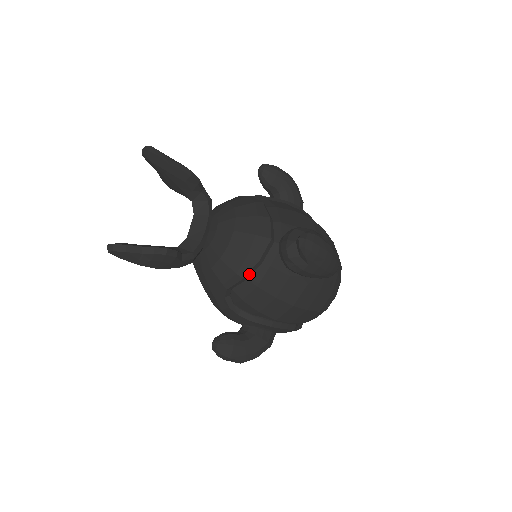
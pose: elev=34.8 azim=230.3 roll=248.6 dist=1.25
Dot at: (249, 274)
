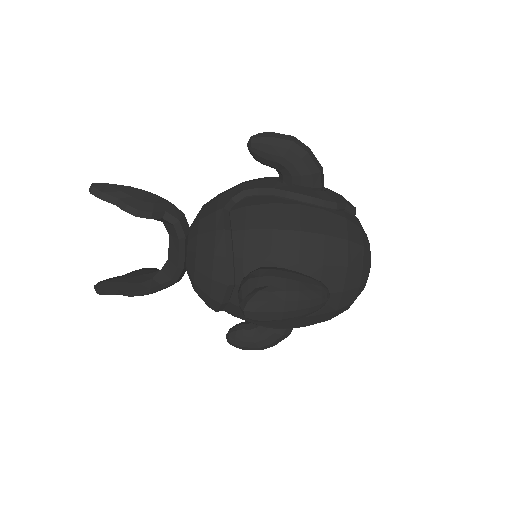
Dot at: (221, 309)
